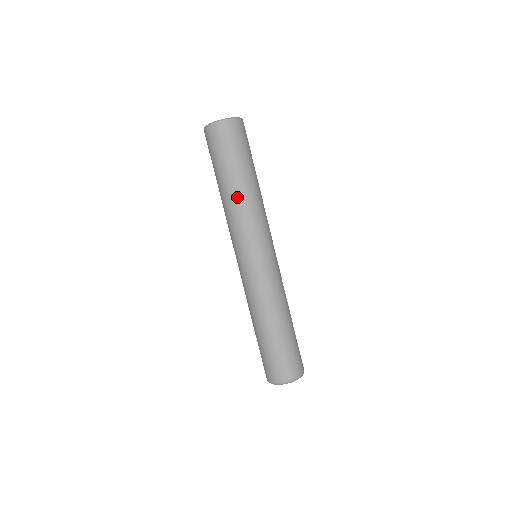
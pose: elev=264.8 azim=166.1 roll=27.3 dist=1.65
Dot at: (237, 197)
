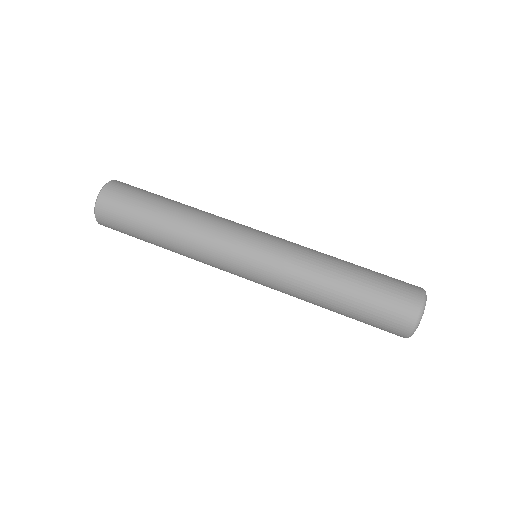
Dot at: (177, 233)
